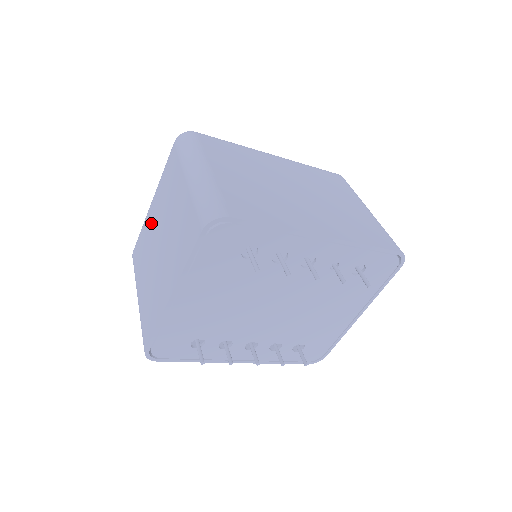
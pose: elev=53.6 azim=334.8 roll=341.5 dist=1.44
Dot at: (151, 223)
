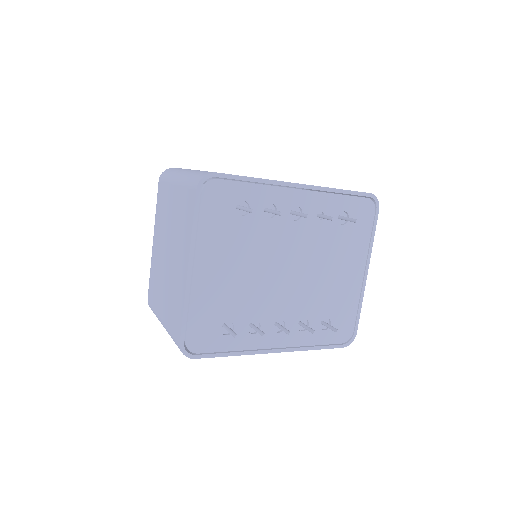
Dot at: (157, 253)
